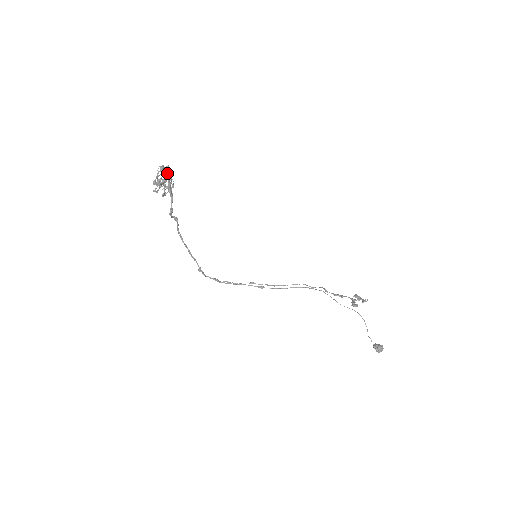
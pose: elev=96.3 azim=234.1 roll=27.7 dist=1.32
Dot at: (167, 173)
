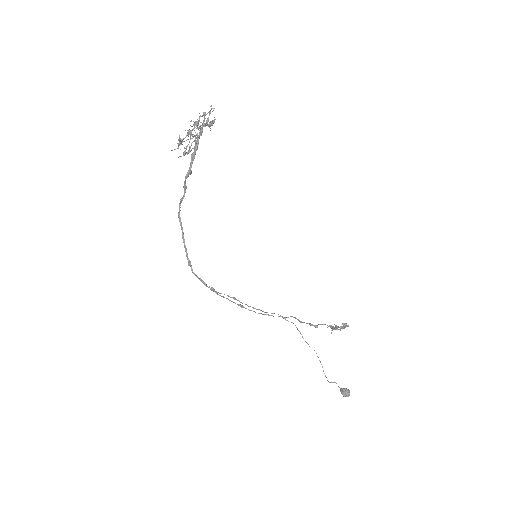
Dot at: (200, 126)
